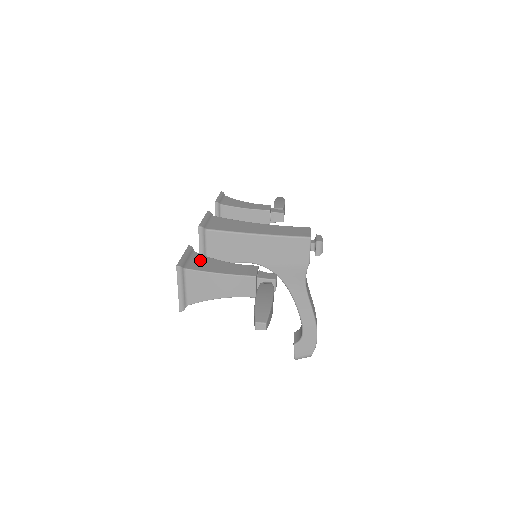
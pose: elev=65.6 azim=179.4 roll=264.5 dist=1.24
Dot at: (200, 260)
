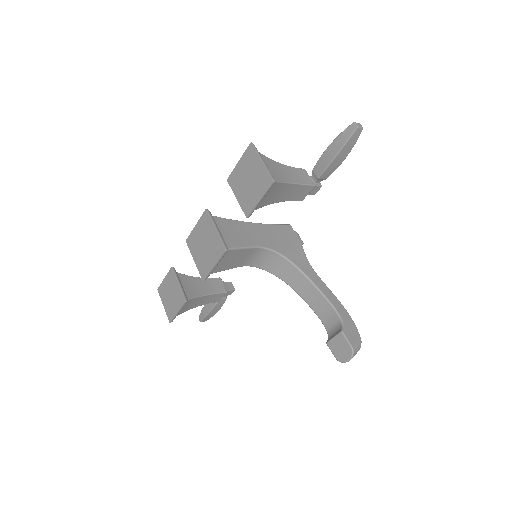
Dot at: occluded
